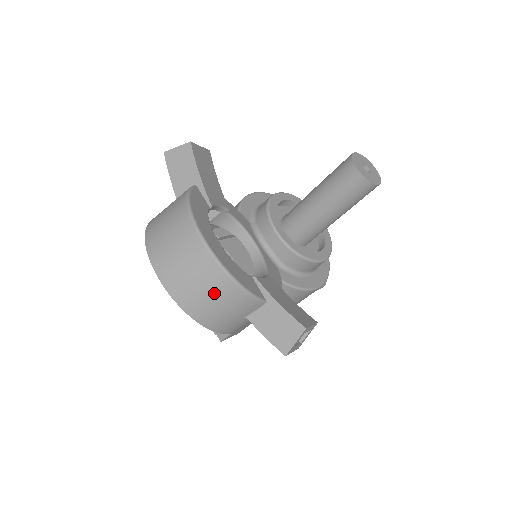
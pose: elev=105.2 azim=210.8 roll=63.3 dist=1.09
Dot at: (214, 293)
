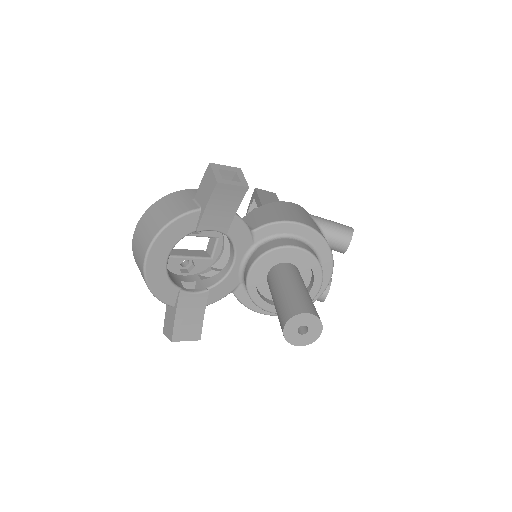
Dot at: occluded
